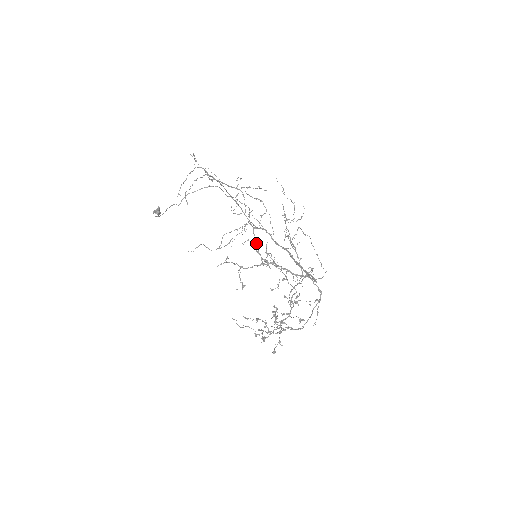
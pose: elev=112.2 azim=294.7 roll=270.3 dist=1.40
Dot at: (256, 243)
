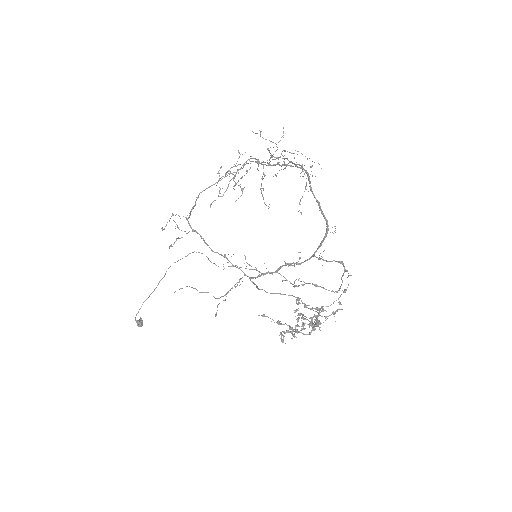
Dot at: (256, 286)
